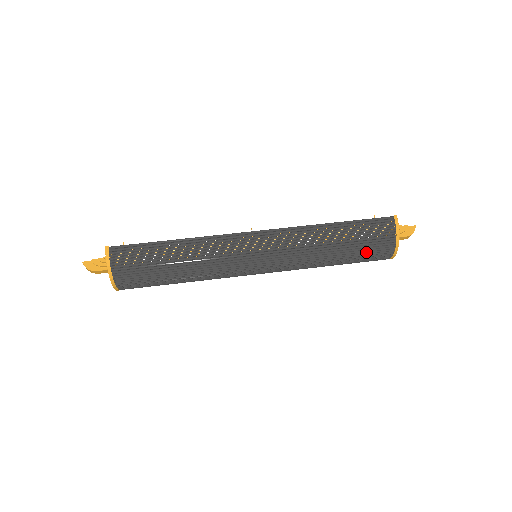
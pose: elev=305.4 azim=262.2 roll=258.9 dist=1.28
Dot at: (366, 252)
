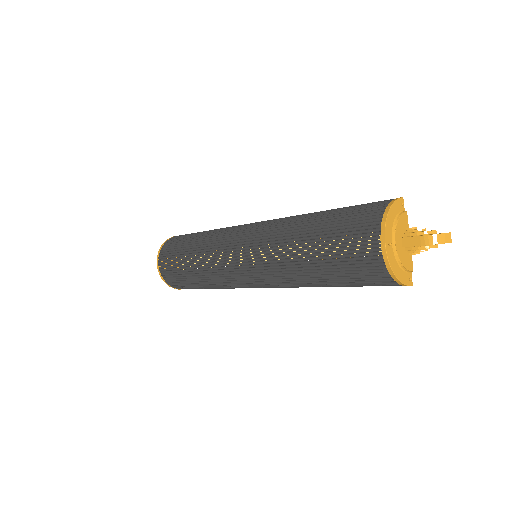
Dot at: (345, 232)
